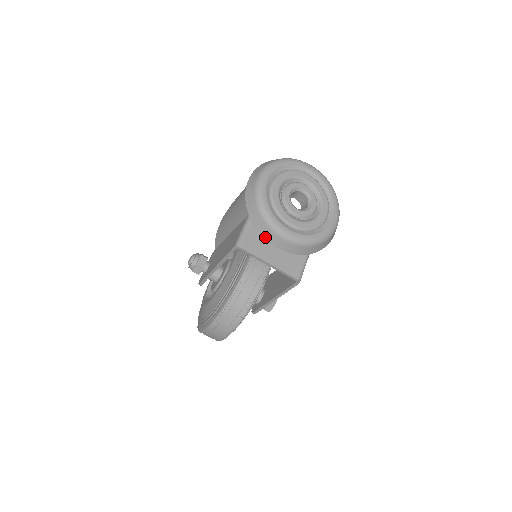
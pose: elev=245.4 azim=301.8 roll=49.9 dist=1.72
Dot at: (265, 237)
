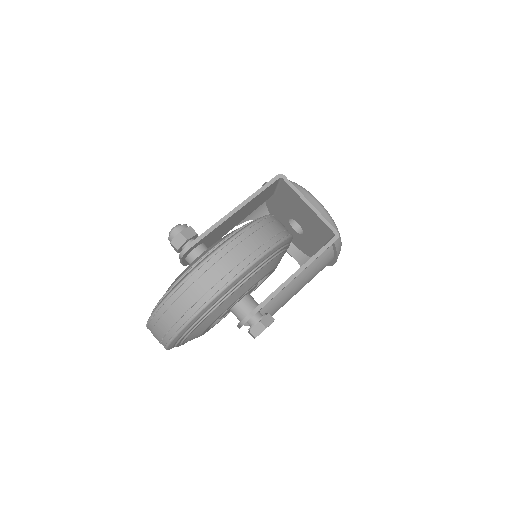
Dot at: occluded
